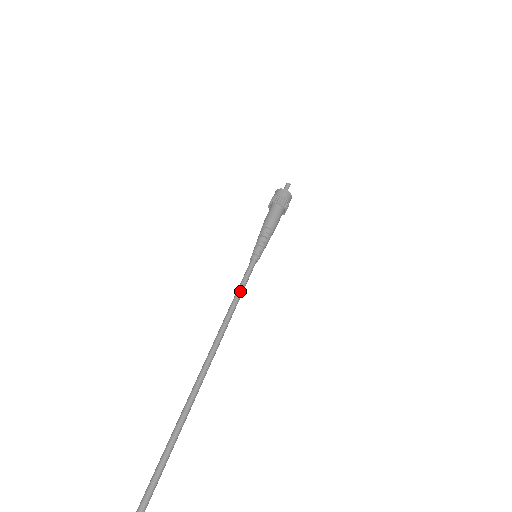
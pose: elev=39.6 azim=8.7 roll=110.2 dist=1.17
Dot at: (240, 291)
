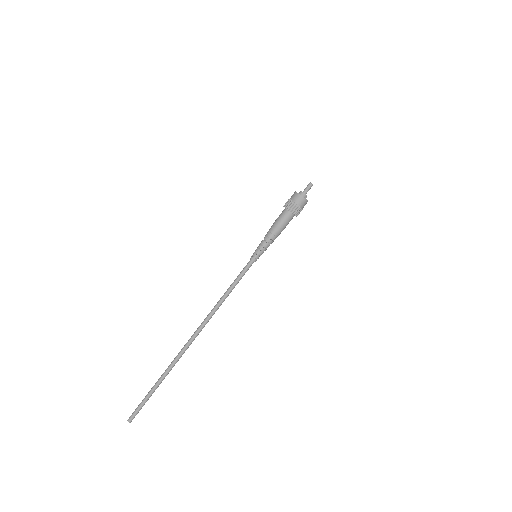
Dot at: (232, 285)
